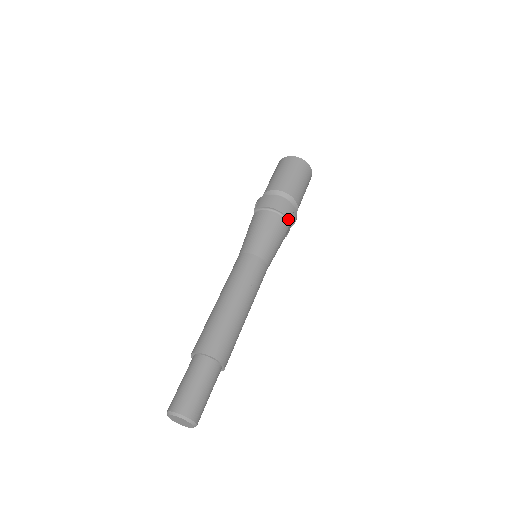
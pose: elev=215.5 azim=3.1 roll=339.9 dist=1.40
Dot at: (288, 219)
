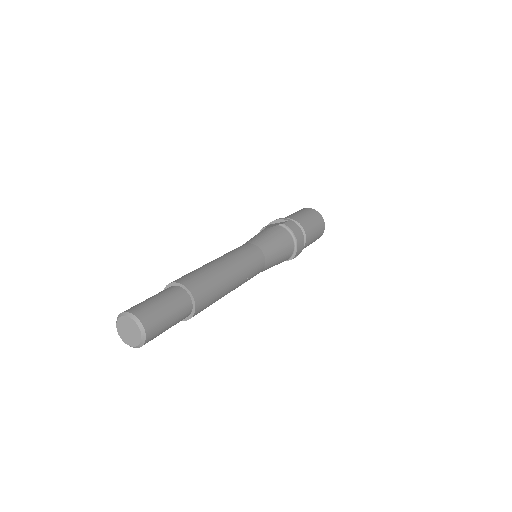
Dot at: (293, 257)
